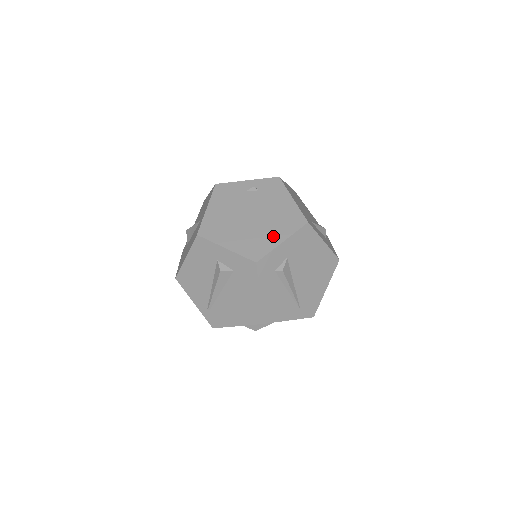
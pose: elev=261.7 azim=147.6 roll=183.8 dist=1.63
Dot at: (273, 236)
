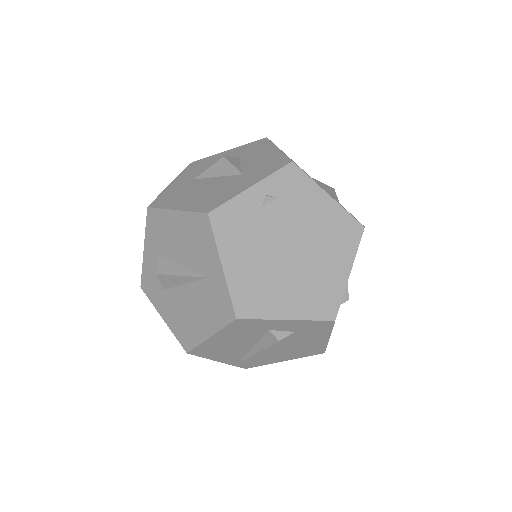
Dot at: (335, 270)
